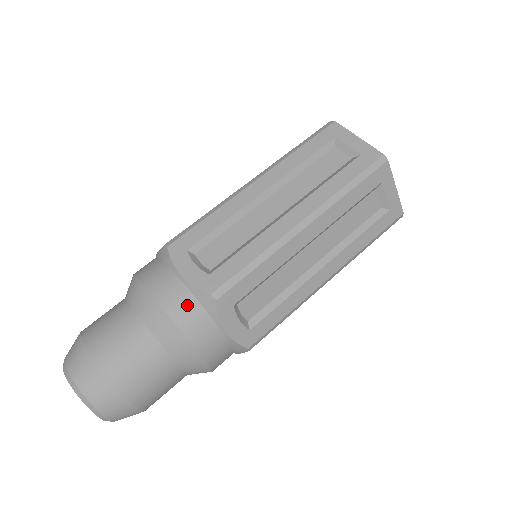
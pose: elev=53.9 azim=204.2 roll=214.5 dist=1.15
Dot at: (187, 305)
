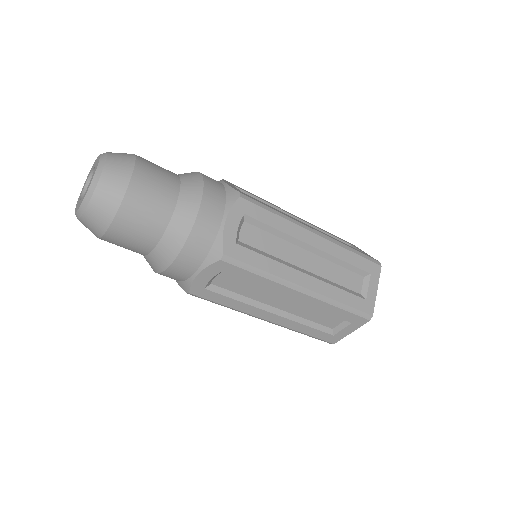
Dot at: (206, 239)
